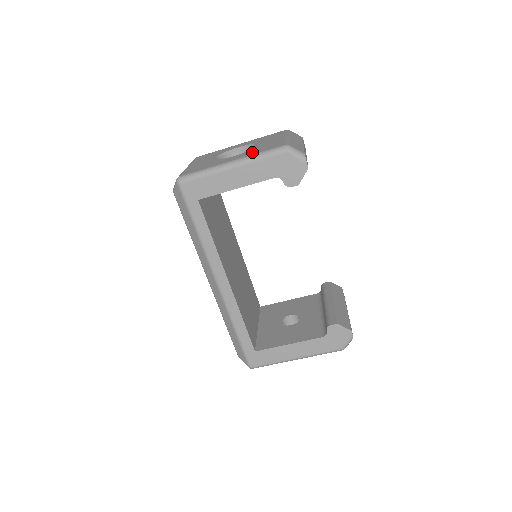
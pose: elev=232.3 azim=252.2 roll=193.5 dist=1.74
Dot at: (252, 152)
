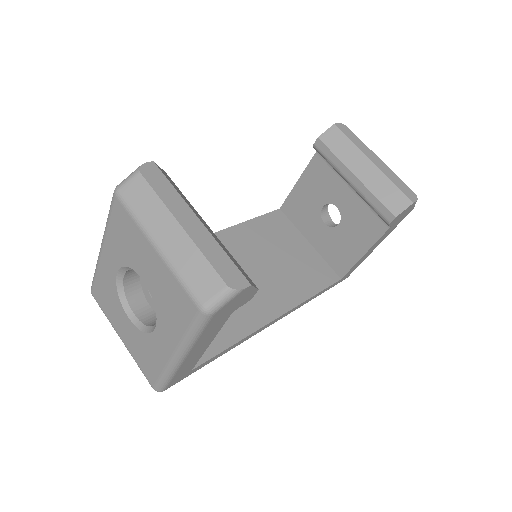
Dot at: (171, 326)
